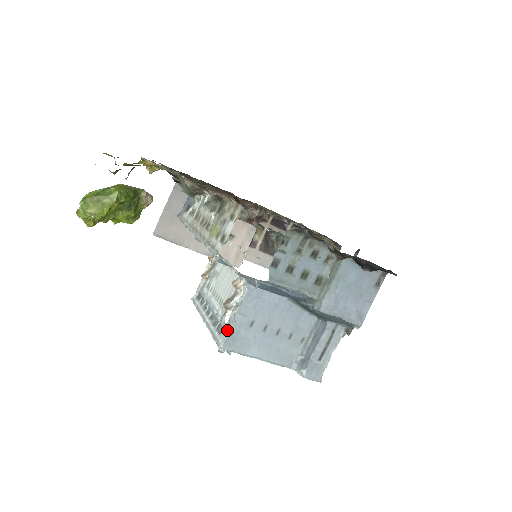
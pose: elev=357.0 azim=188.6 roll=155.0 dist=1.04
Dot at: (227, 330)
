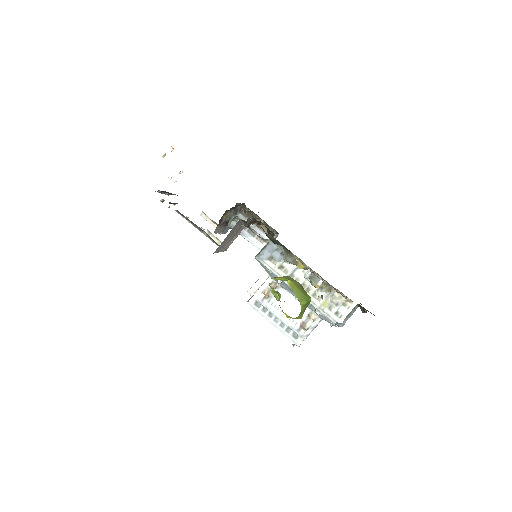
Dot at: occluded
